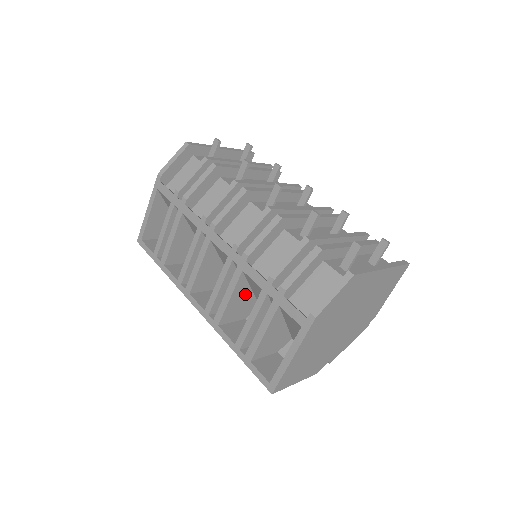
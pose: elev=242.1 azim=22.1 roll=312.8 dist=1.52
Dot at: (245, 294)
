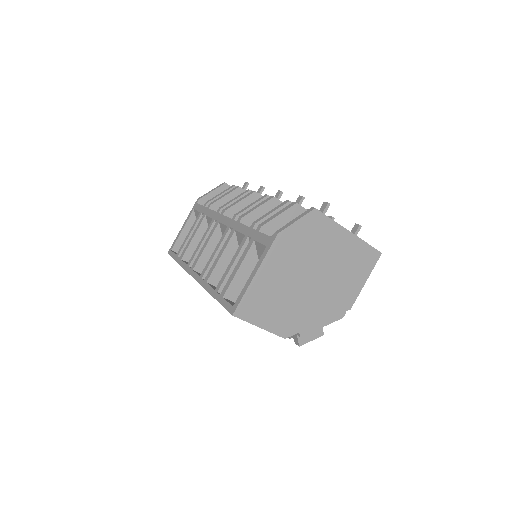
Dot at: occluded
